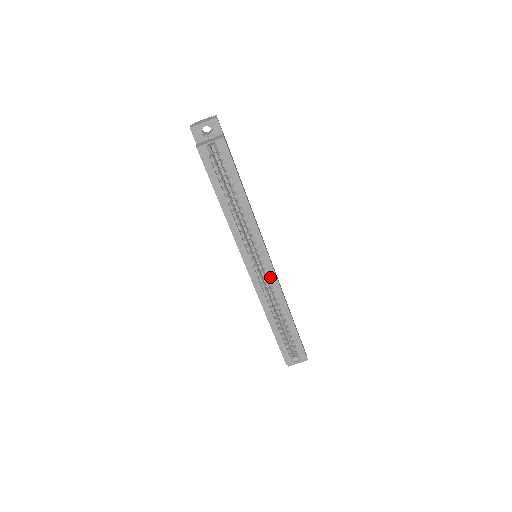
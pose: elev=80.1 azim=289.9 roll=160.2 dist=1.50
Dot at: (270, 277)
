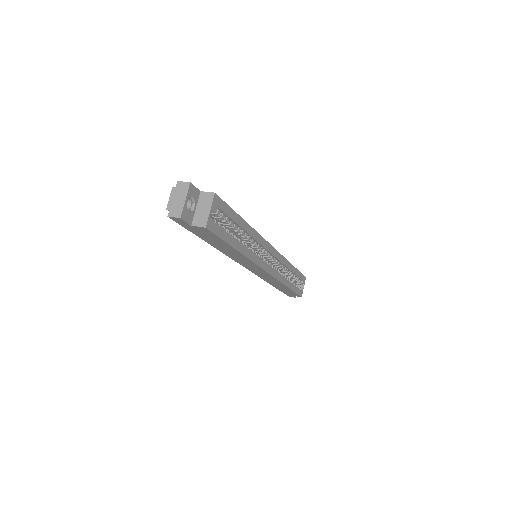
Dot at: (276, 257)
